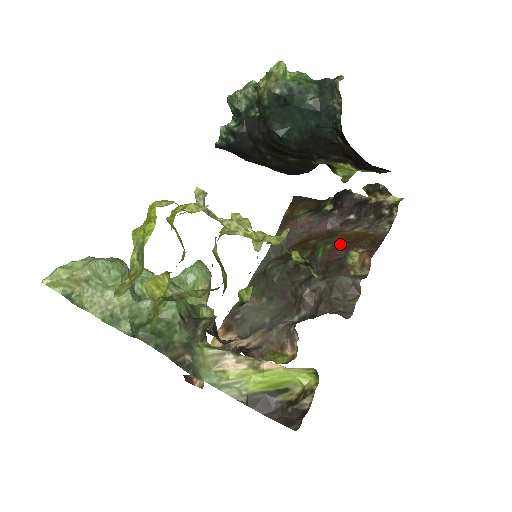
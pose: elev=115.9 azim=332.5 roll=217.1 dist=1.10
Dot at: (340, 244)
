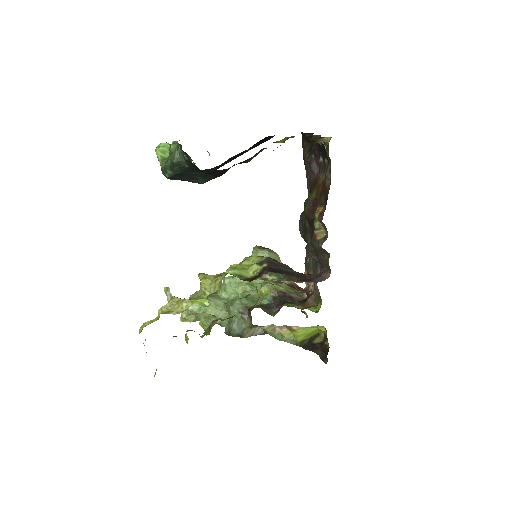
Dot at: (311, 205)
